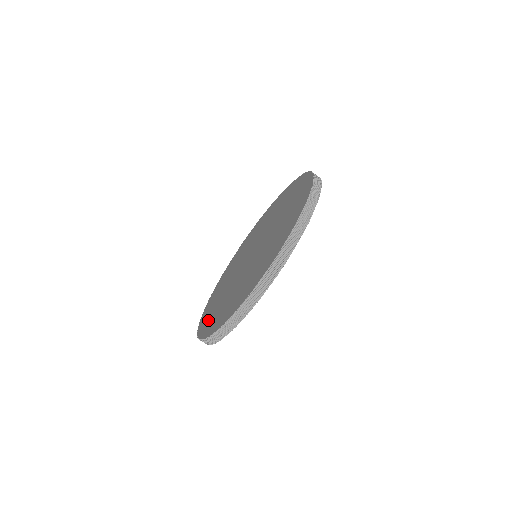
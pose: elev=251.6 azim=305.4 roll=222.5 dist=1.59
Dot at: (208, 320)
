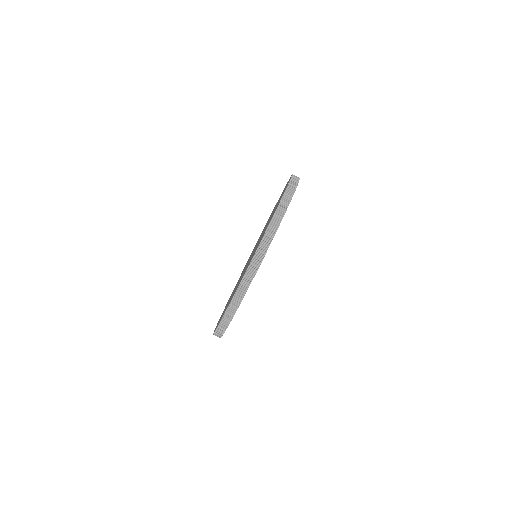
Dot at: occluded
